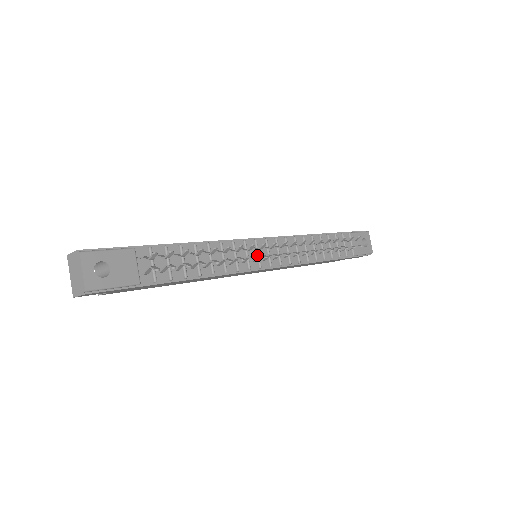
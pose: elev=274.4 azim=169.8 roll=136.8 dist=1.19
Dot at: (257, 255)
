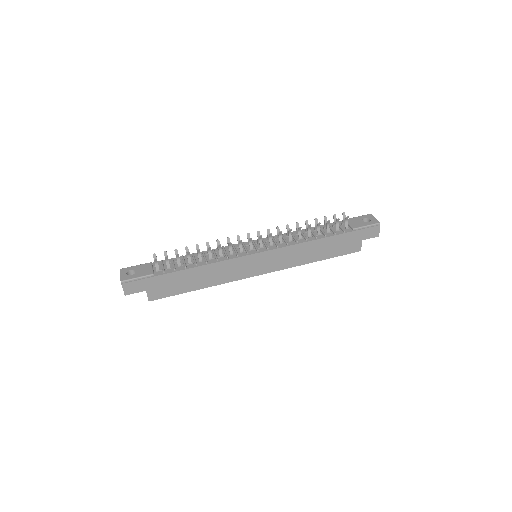
Dot at: (244, 248)
